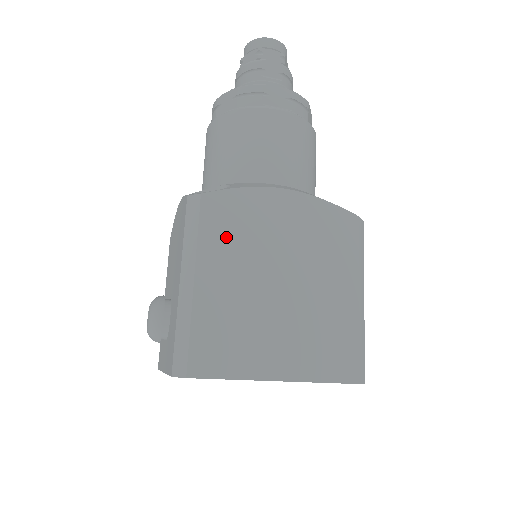
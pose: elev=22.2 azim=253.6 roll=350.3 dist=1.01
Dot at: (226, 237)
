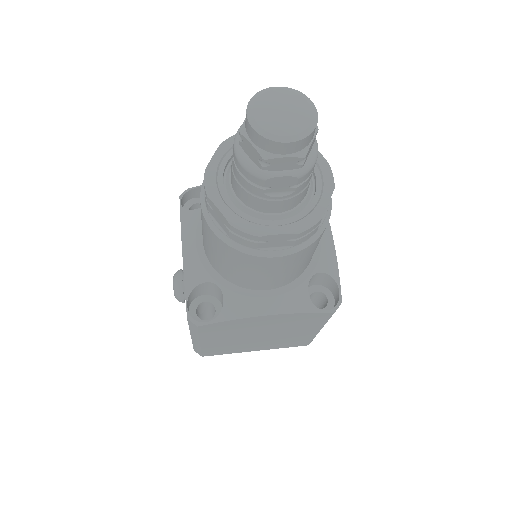
Dot at: (220, 333)
